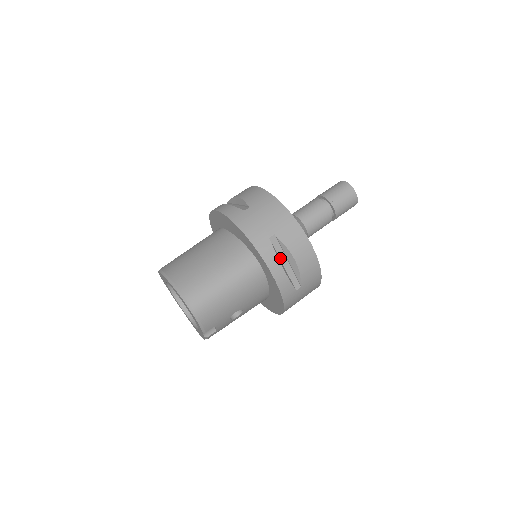
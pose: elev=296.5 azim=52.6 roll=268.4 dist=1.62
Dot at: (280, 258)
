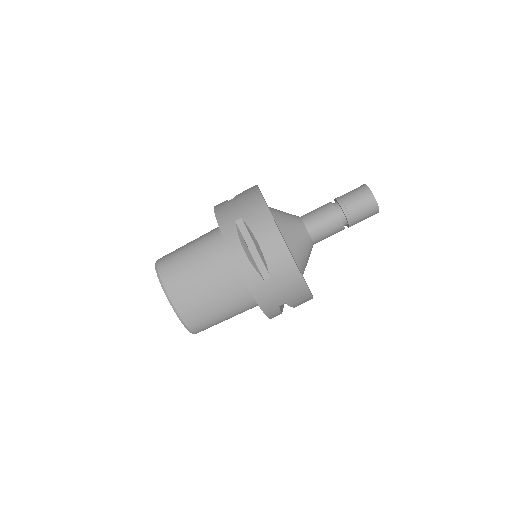
Dot at: occluded
